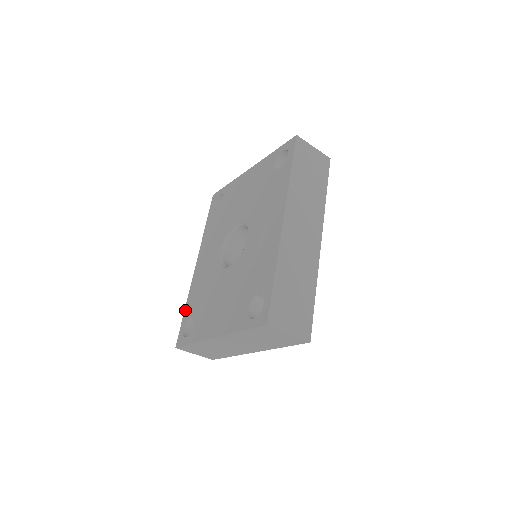
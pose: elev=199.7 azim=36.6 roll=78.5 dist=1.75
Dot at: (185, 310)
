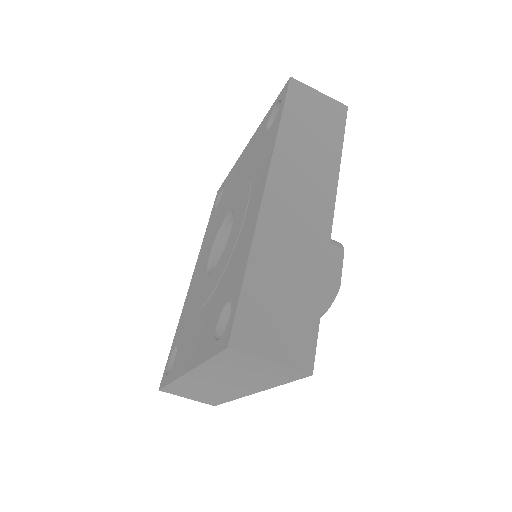
Dot at: (174, 338)
